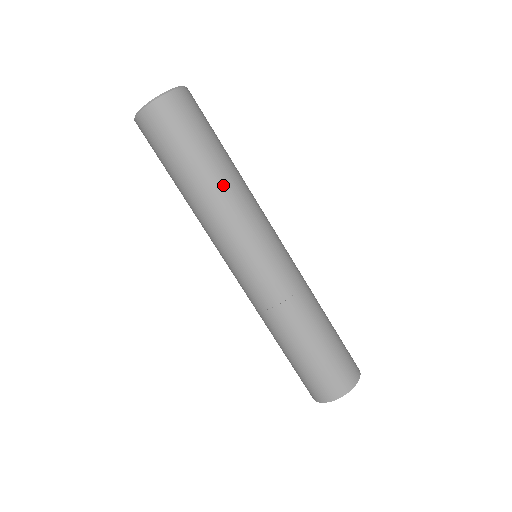
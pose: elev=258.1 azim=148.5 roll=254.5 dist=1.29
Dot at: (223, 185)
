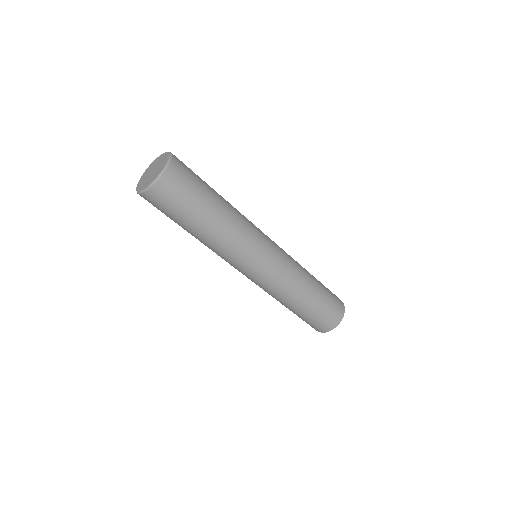
Dot at: (229, 218)
